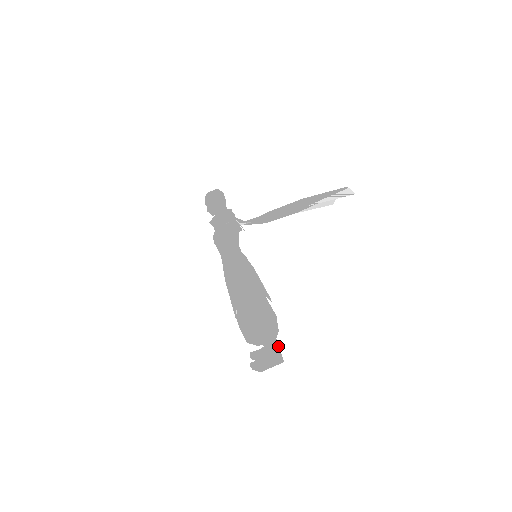
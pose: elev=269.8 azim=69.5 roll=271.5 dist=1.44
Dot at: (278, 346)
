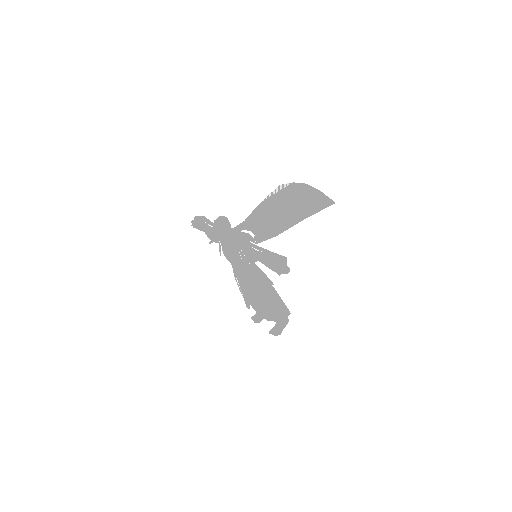
Dot at: occluded
